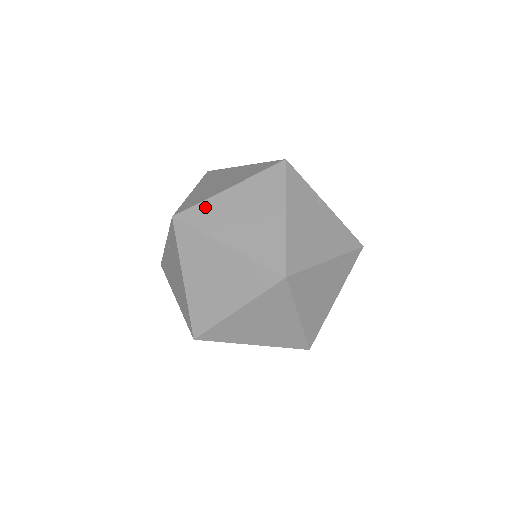
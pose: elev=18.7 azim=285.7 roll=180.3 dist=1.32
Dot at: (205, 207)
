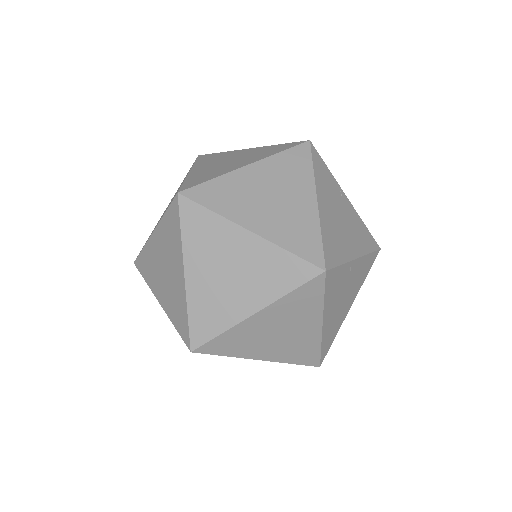
Dot at: (219, 184)
